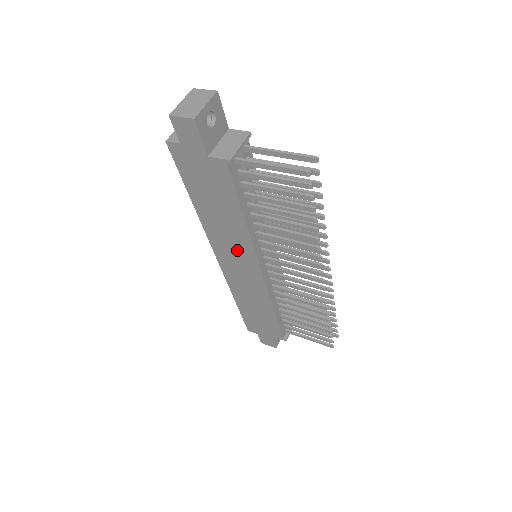
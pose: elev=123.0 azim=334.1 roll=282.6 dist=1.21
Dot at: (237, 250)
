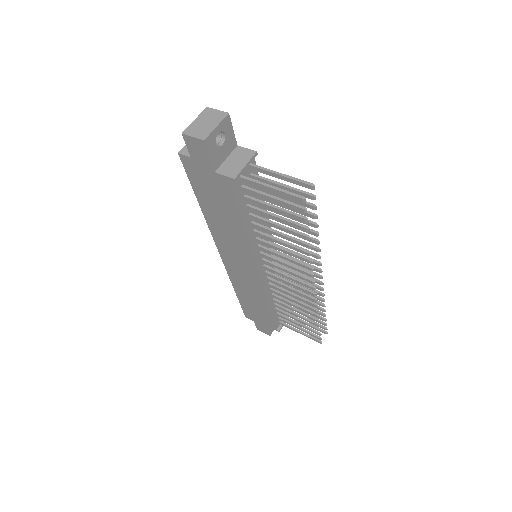
Dot at: (238, 251)
